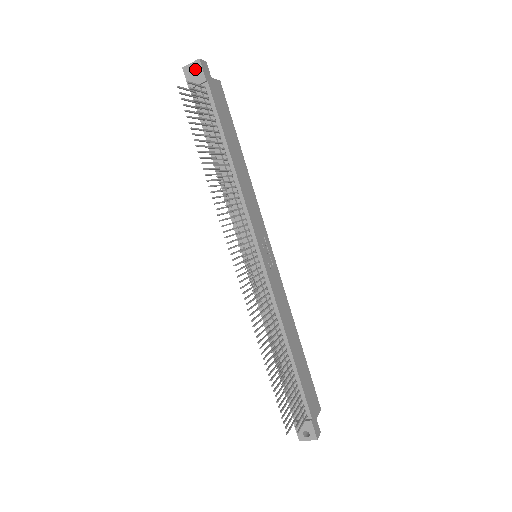
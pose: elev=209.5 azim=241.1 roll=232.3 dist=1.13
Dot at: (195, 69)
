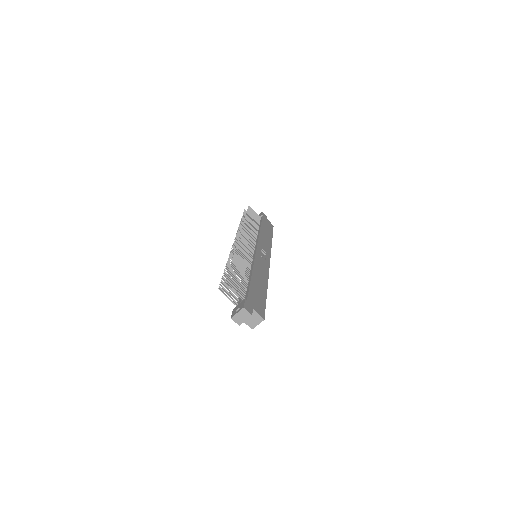
Dot at: occluded
